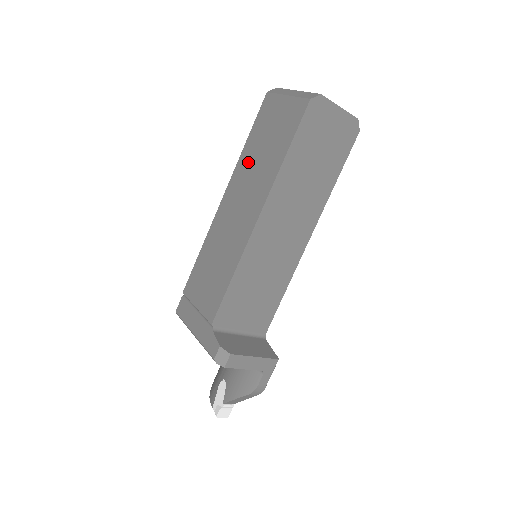
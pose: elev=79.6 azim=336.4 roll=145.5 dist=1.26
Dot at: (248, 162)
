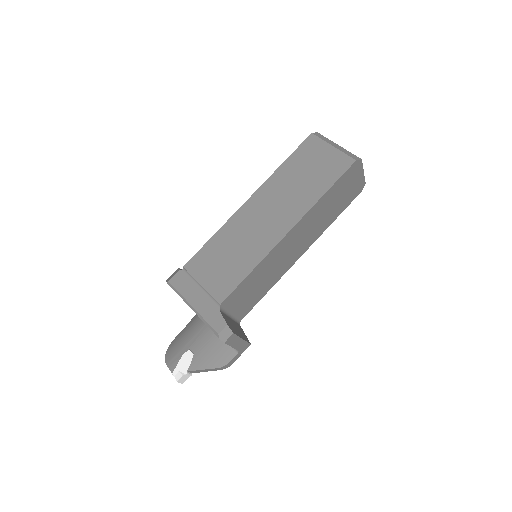
Dot at: (283, 181)
